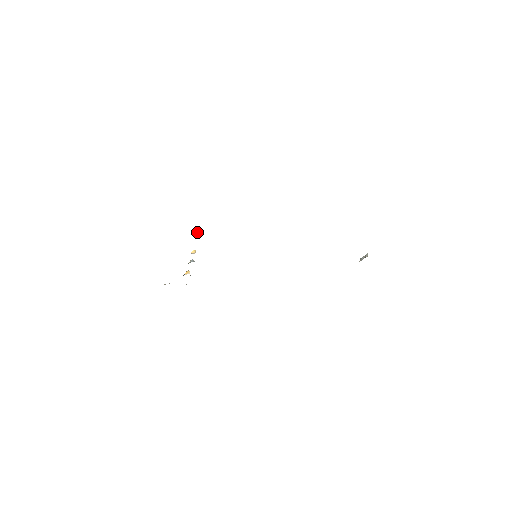
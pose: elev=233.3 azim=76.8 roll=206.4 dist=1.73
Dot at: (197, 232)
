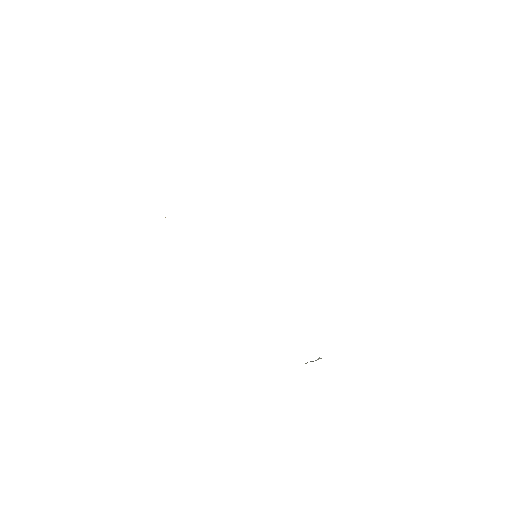
Dot at: occluded
